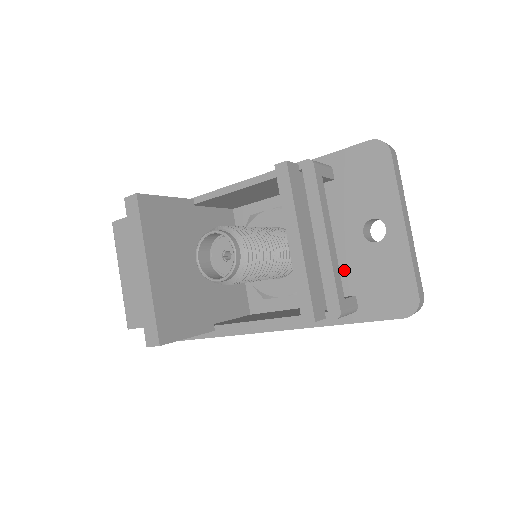
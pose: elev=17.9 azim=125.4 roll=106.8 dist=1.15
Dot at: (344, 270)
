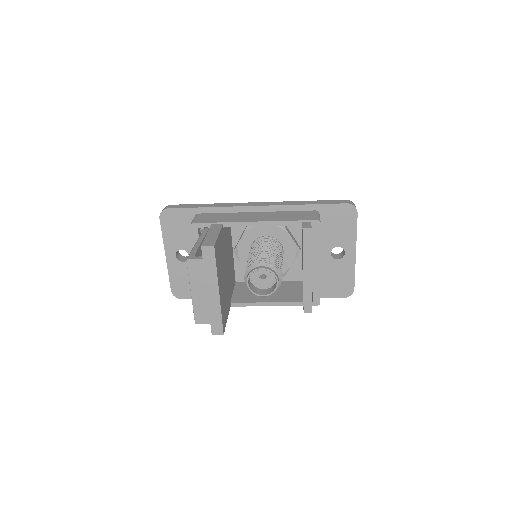
Dot at: occluded
